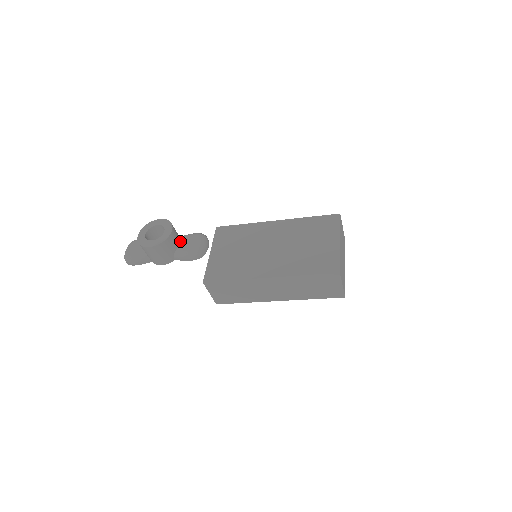
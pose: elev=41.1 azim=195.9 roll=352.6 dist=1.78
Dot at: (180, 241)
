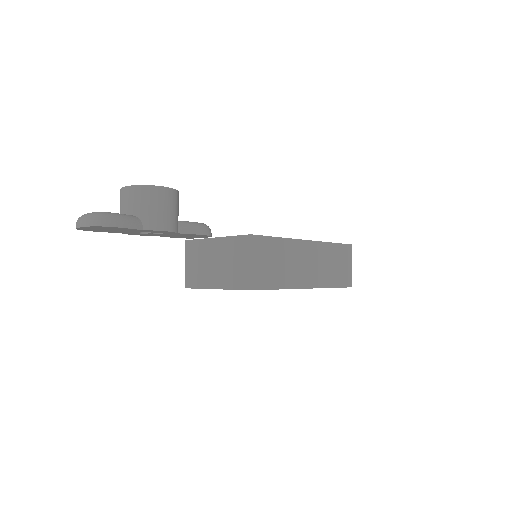
Dot at: occluded
